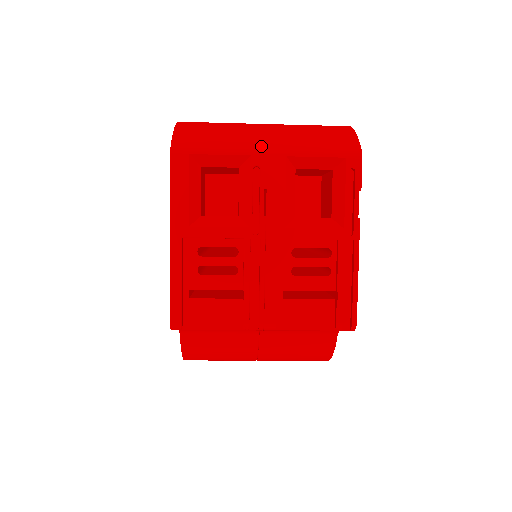
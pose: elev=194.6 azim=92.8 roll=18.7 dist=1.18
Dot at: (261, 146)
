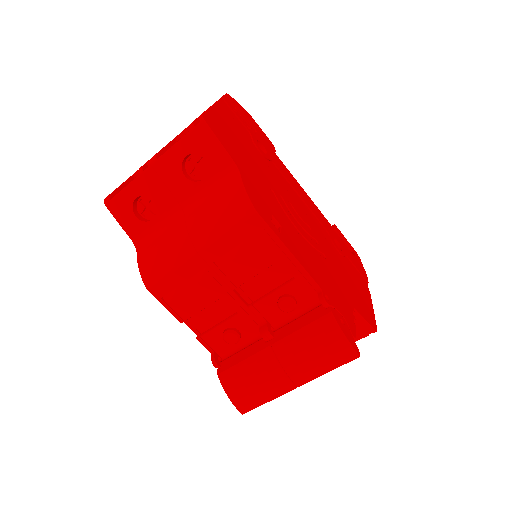
Dot at: occluded
